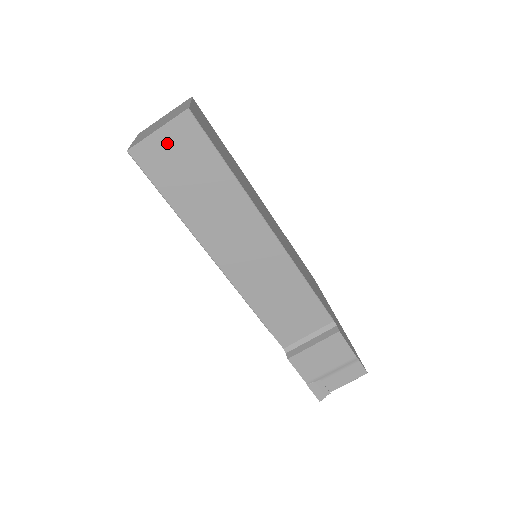
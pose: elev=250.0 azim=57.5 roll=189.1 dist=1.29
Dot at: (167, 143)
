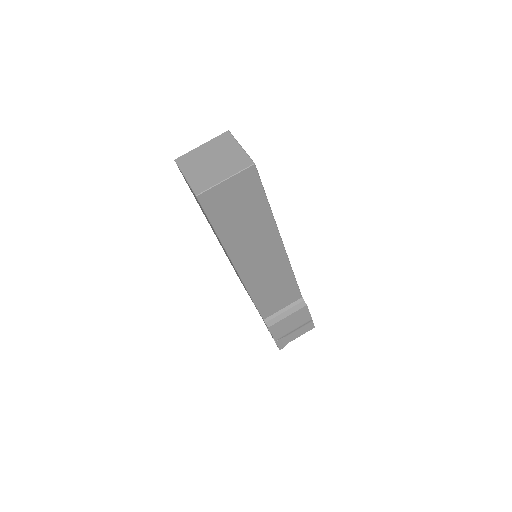
Dot at: (230, 189)
